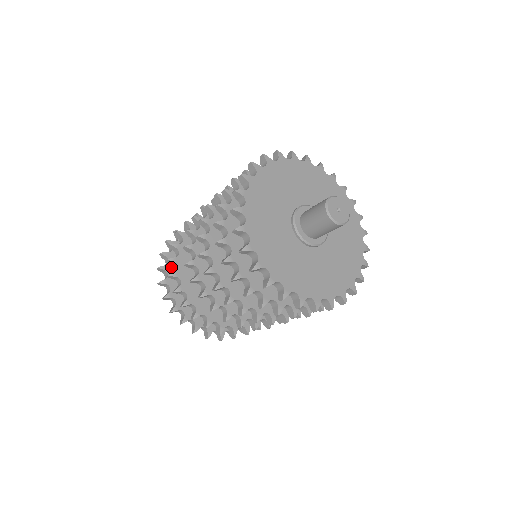
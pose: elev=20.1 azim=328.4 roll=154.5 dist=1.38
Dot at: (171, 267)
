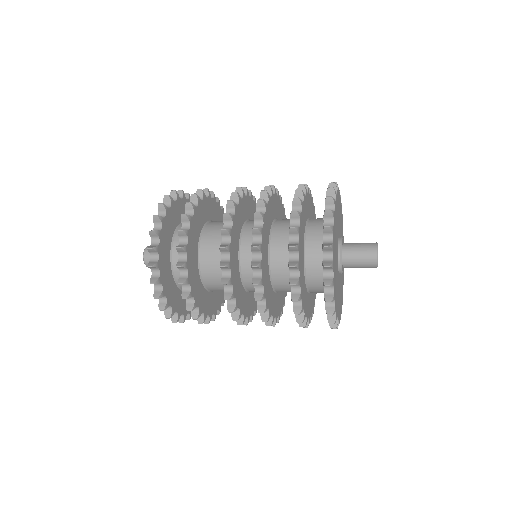
Dot at: (161, 248)
